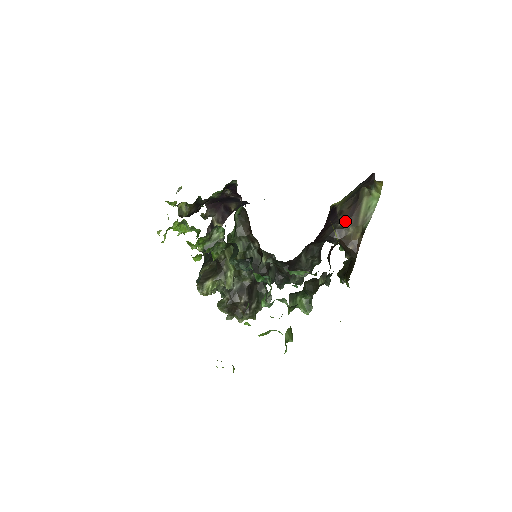
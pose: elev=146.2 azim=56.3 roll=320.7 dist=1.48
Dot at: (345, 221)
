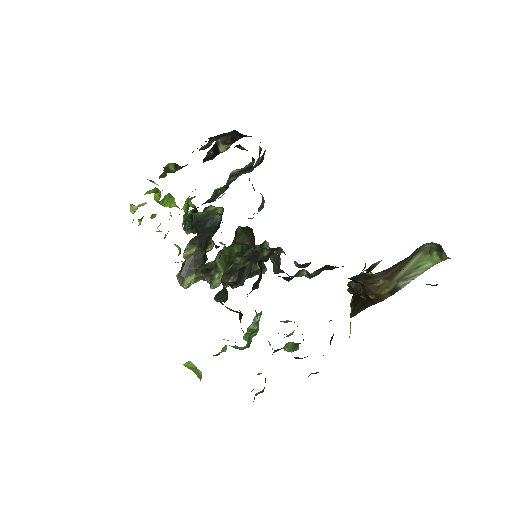
Dot at: (378, 274)
